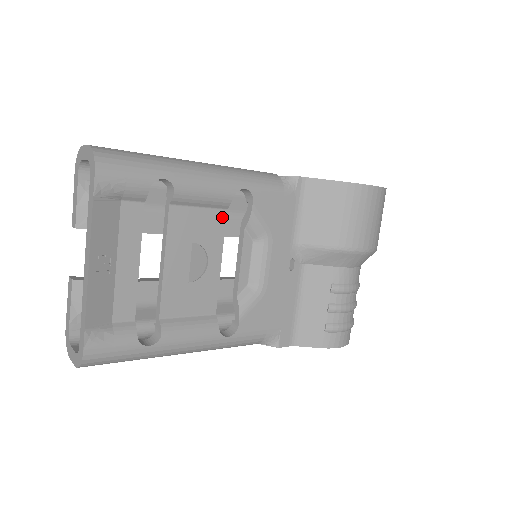
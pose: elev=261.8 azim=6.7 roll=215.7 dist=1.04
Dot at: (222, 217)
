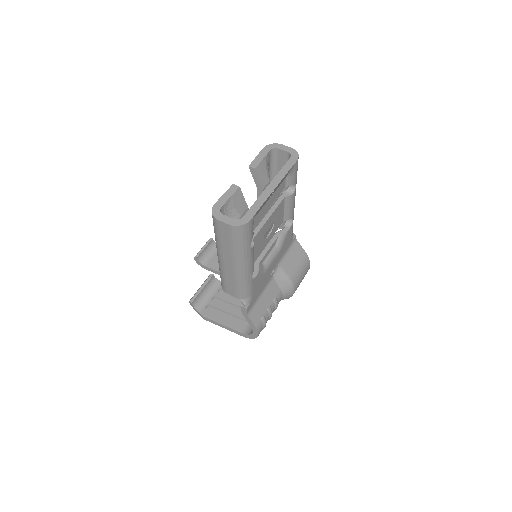
Dot at: (281, 222)
